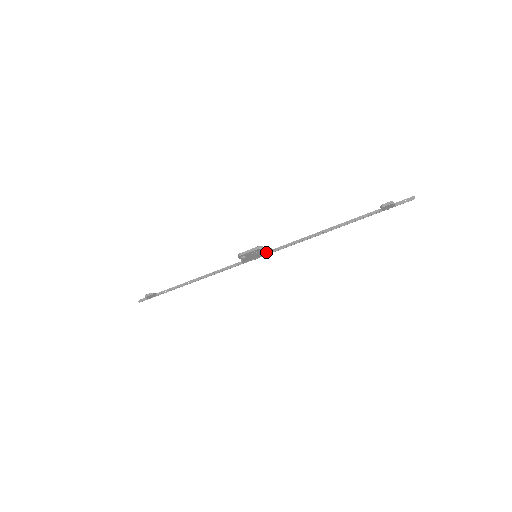
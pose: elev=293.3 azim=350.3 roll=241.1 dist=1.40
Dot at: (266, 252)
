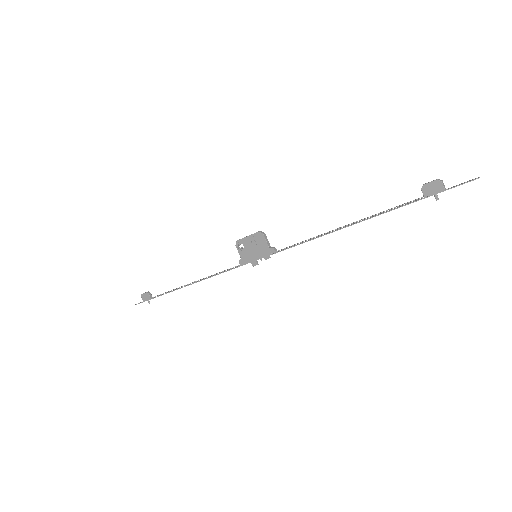
Dot at: (267, 249)
